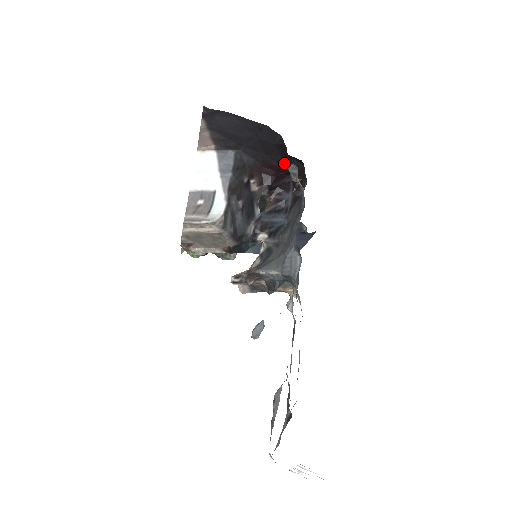
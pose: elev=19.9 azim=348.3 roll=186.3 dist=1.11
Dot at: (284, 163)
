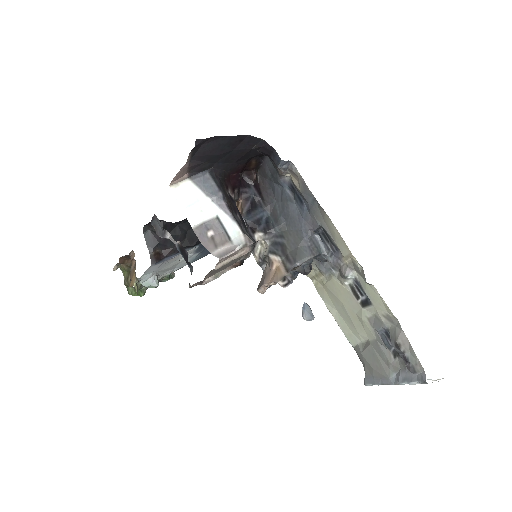
Dot at: (246, 163)
